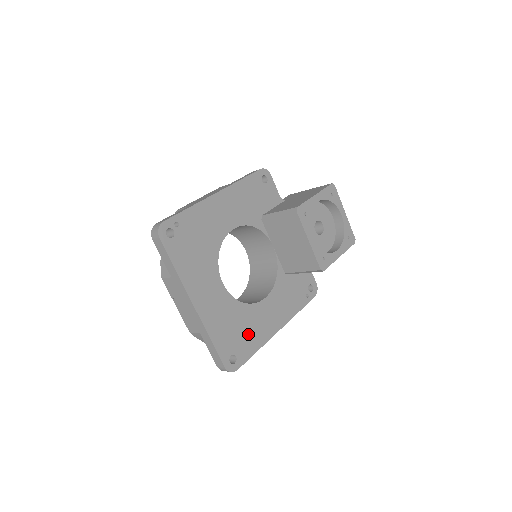
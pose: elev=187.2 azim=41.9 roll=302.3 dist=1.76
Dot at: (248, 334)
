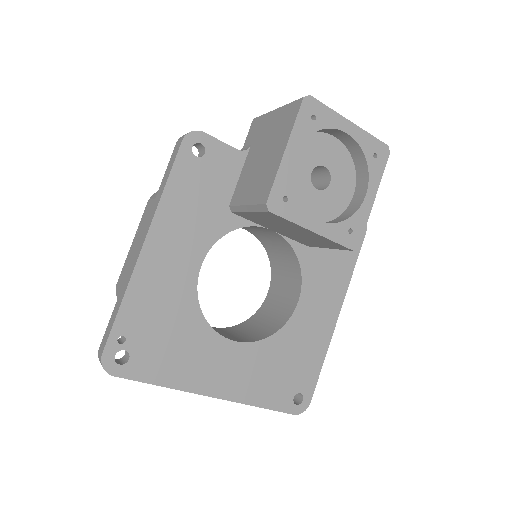
Dot at: (301, 359)
